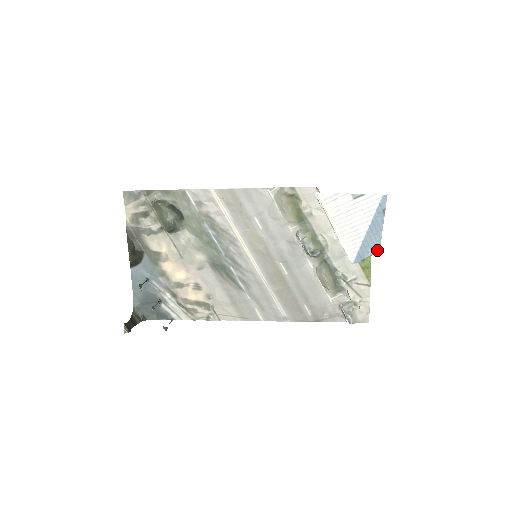
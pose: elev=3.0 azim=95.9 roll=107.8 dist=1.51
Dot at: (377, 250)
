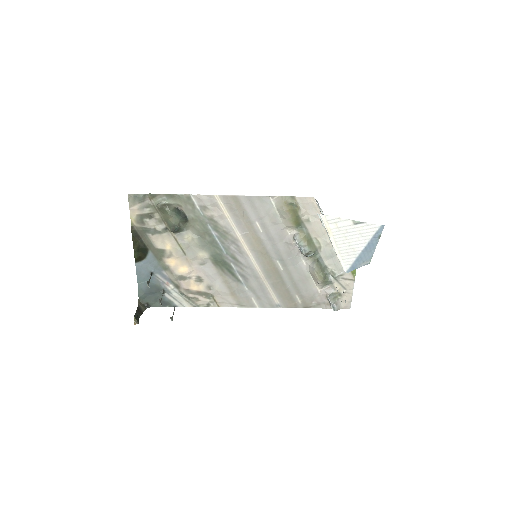
Dot at: (368, 262)
